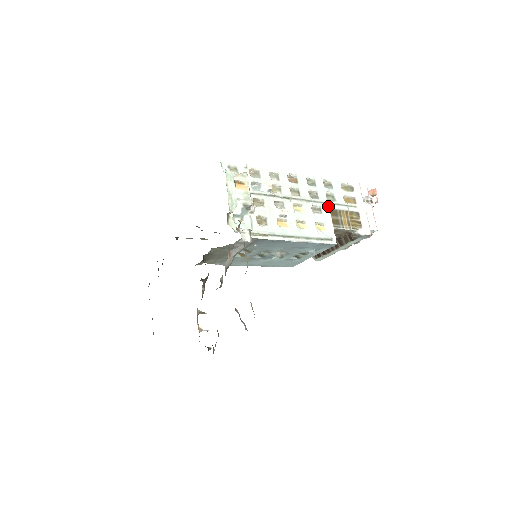
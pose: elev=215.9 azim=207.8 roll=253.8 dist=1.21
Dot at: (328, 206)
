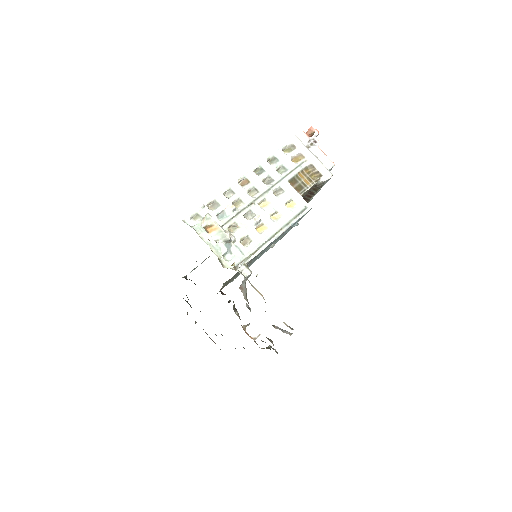
Dot at: (285, 180)
